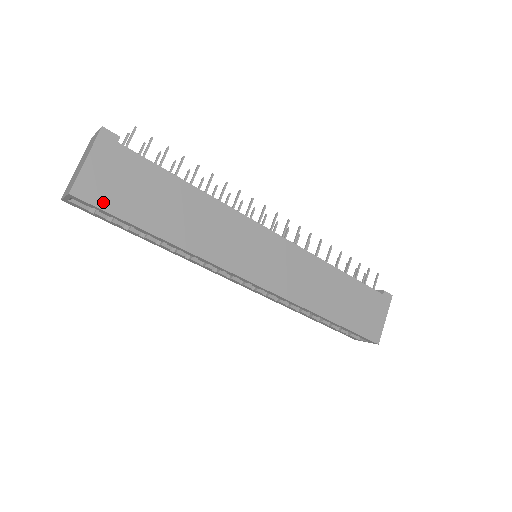
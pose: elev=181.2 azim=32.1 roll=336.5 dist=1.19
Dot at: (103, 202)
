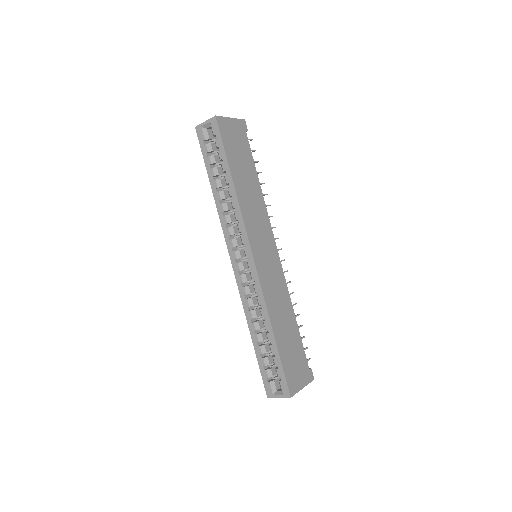
Dot at: (224, 135)
